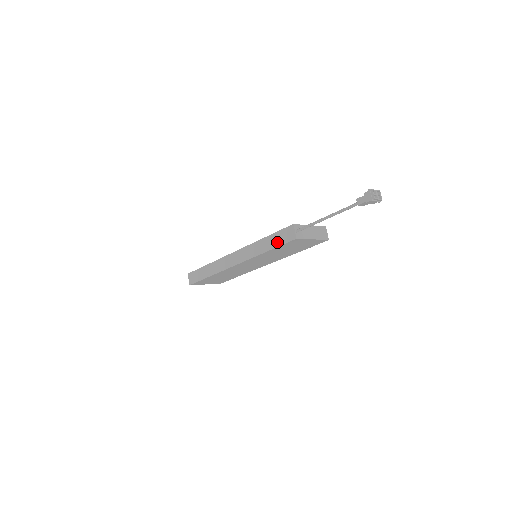
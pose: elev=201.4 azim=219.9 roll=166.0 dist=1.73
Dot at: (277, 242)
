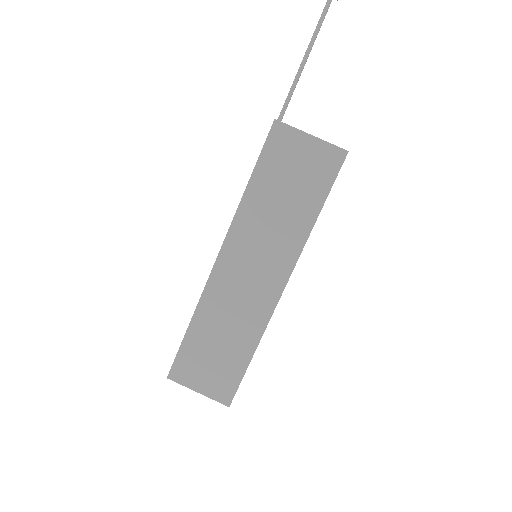
Dot at: (258, 159)
